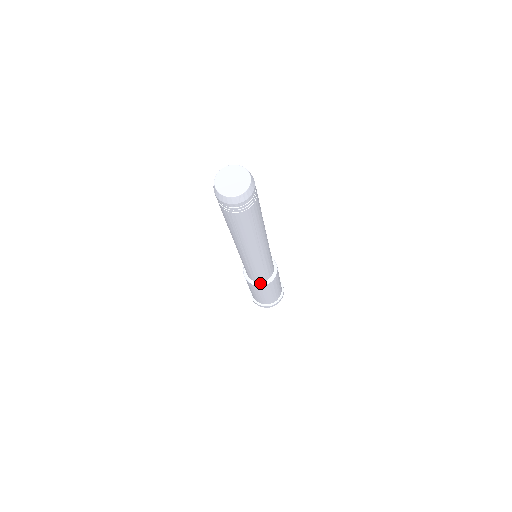
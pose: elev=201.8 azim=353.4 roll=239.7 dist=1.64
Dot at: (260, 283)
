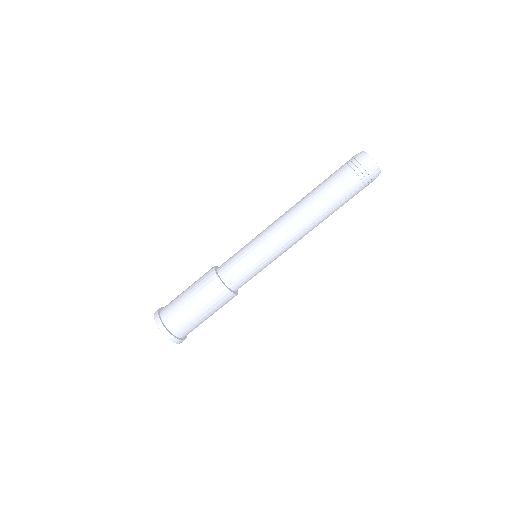
Dot at: (224, 283)
